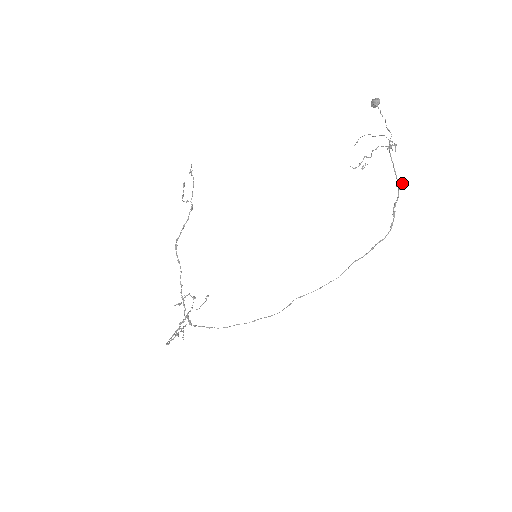
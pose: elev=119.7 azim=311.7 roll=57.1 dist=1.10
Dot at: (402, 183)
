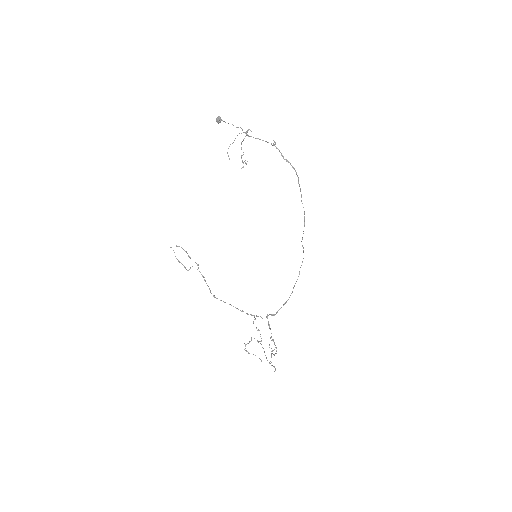
Dot at: occluded
